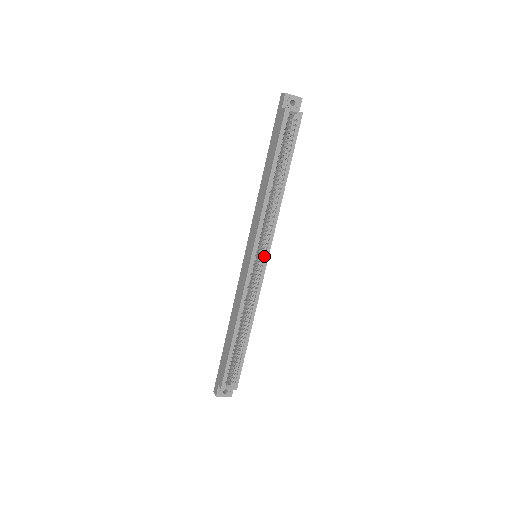
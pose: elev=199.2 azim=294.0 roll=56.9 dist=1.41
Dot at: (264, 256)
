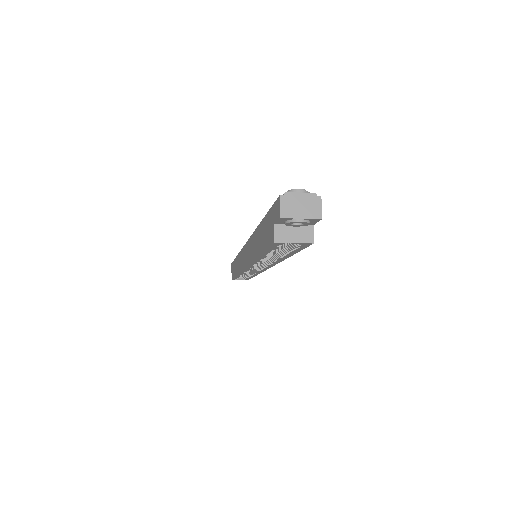
Dot at: occluded
